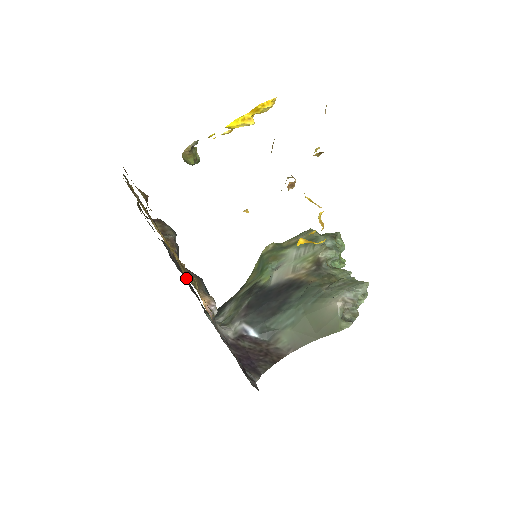
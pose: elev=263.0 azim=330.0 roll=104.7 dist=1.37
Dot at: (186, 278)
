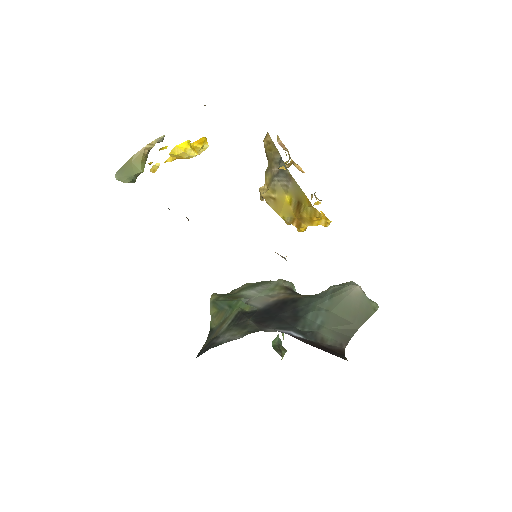
Dot at: occluded
